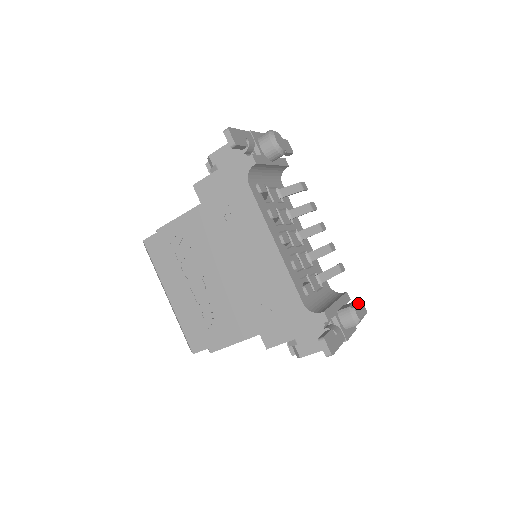
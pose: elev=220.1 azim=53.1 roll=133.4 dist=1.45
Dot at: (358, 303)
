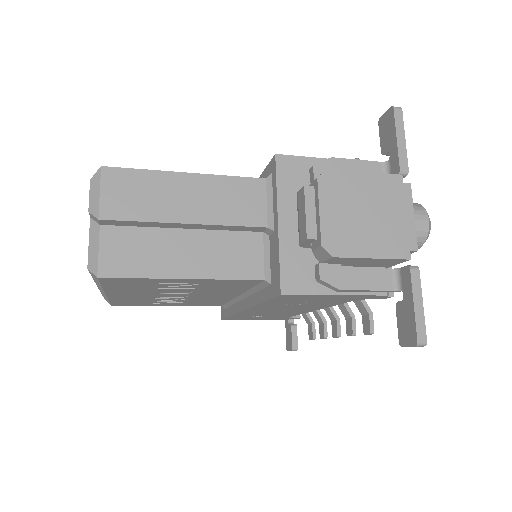
Dot at: occluded
